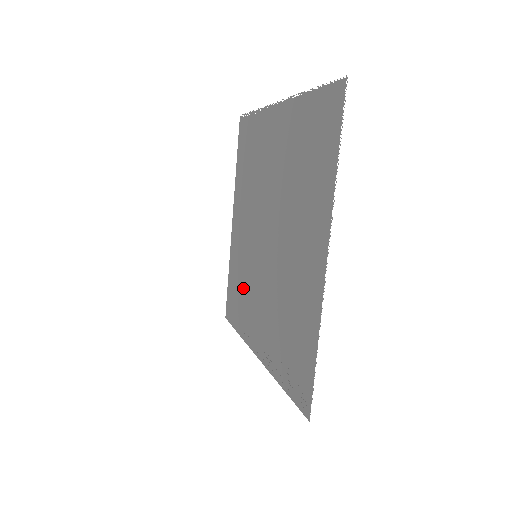
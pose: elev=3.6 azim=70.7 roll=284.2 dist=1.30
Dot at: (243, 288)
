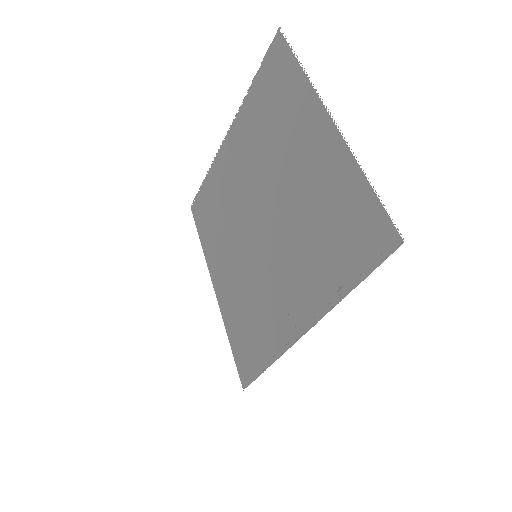
Dot at: (254, 311)
